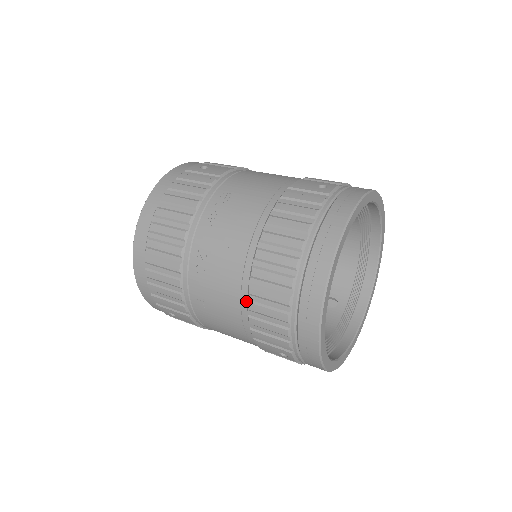
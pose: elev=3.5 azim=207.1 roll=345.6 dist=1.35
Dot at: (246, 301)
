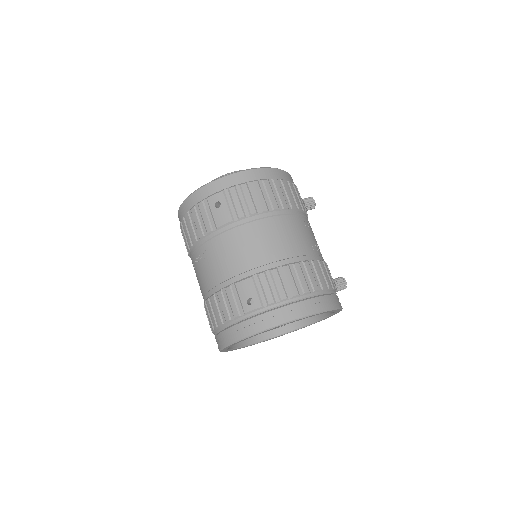
Dot at: occluded
